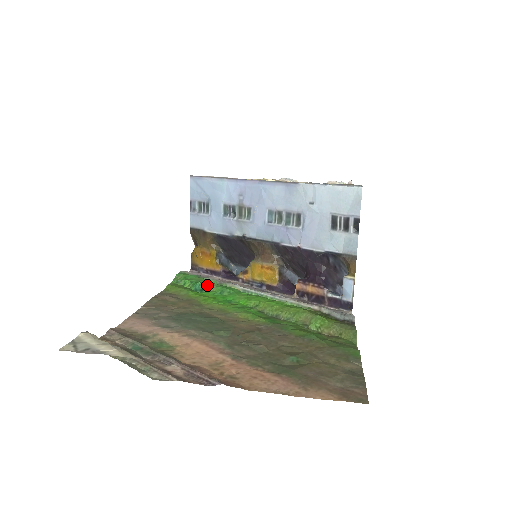
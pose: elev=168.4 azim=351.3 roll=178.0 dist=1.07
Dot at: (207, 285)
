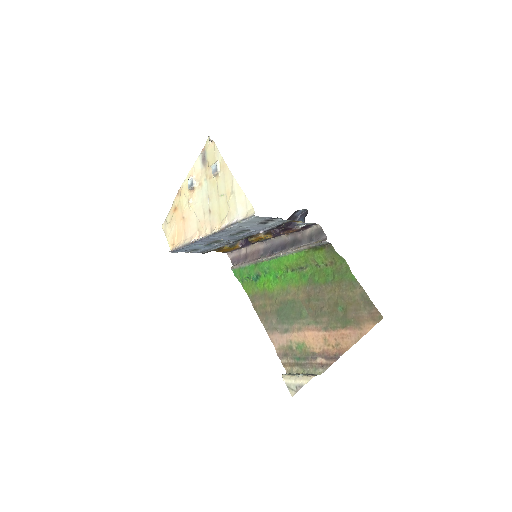
Dot at: (255, 273)
